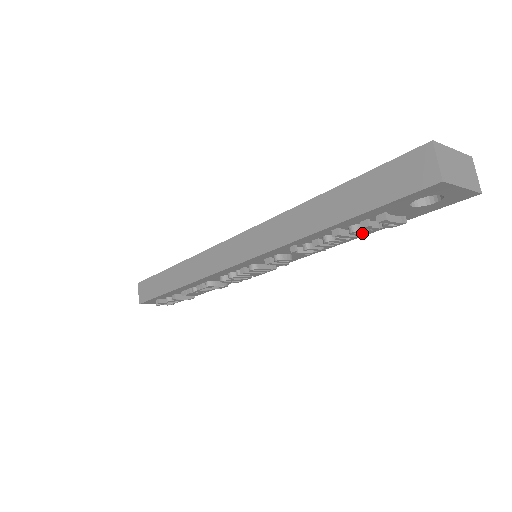
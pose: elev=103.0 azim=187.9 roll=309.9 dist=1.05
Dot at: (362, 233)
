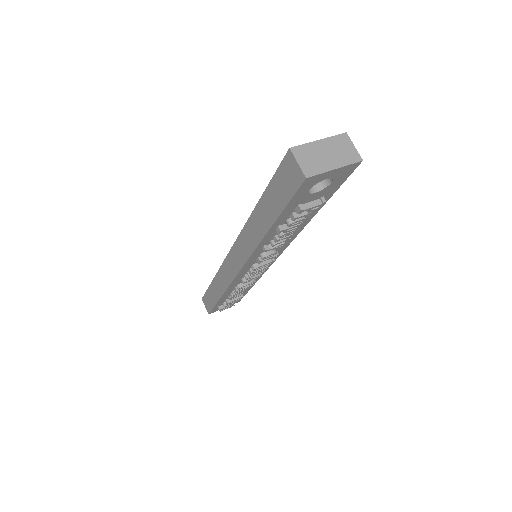
Dot at: (301, 221)
